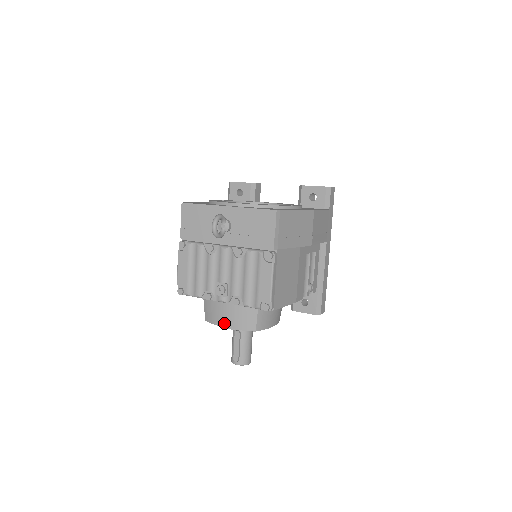
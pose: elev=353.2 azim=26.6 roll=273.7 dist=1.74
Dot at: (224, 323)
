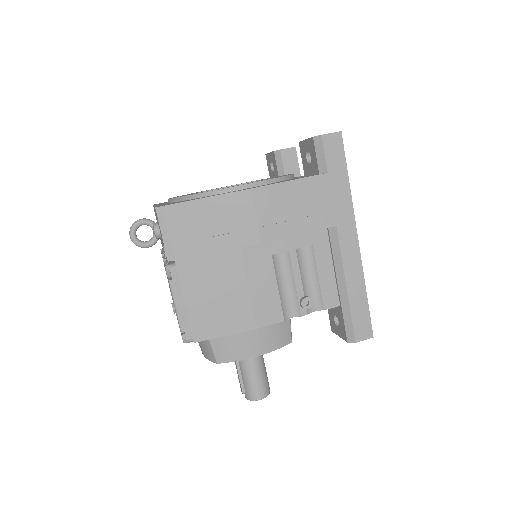
Dot at: occluded
